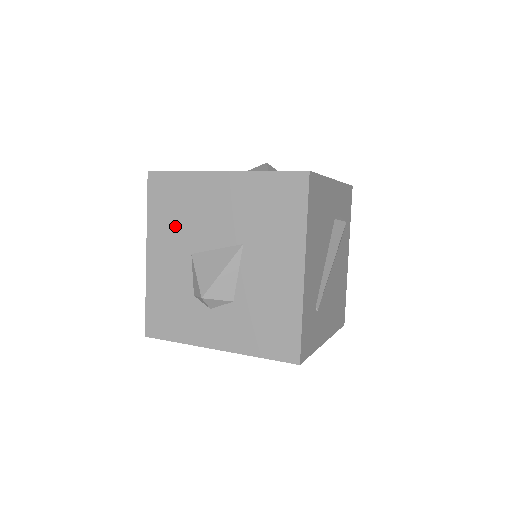
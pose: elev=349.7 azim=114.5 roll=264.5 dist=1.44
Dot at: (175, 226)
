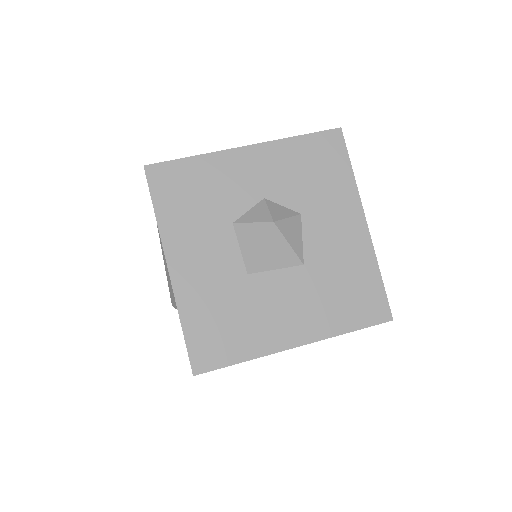
Dot at: occluded
